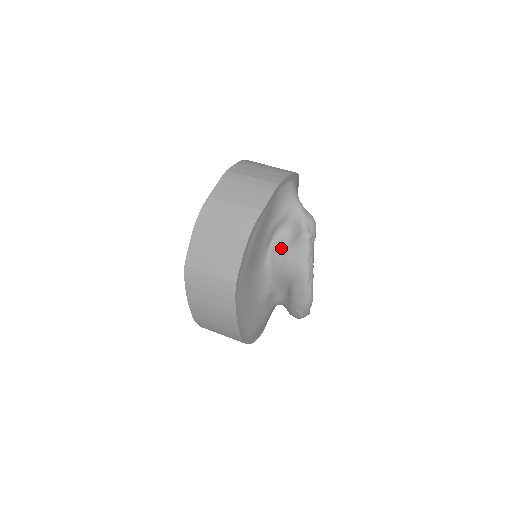
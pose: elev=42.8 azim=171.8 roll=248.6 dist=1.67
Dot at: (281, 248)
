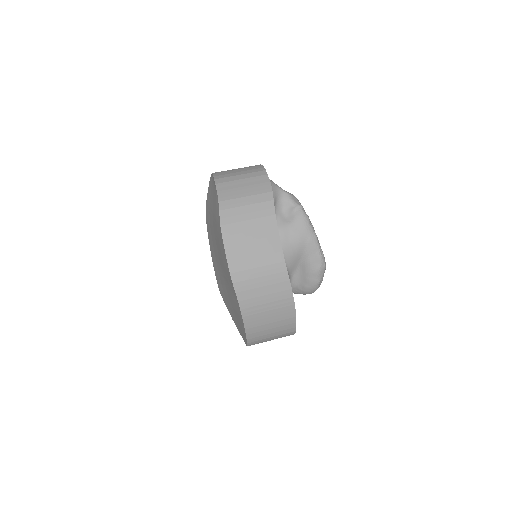
Dot at: (285, 228)
